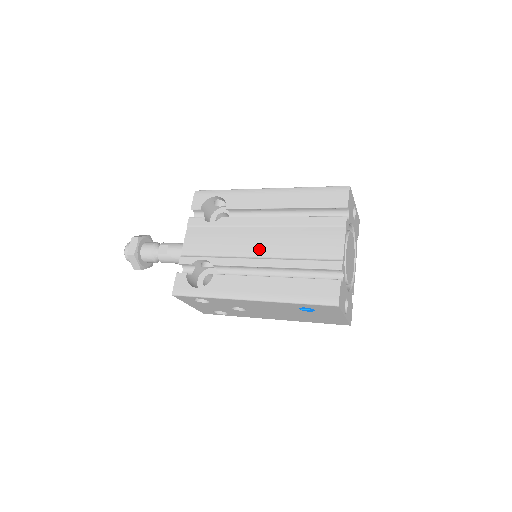
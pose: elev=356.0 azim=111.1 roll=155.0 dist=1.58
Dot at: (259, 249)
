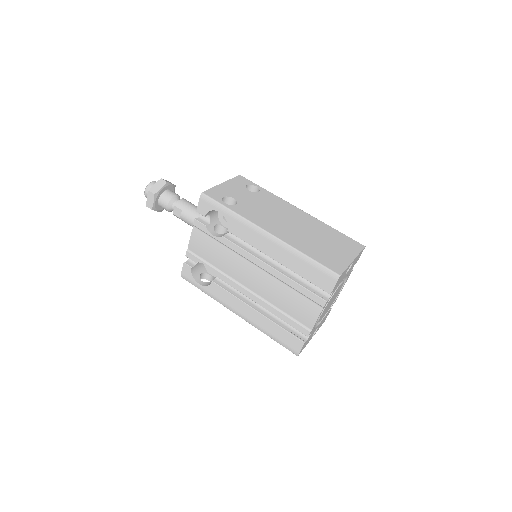
Dot at: (250, 283)
